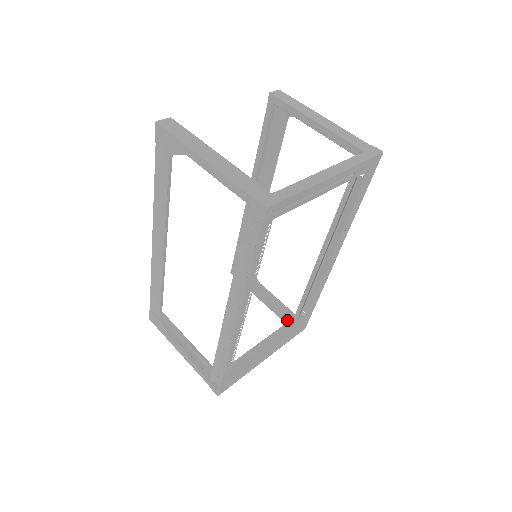
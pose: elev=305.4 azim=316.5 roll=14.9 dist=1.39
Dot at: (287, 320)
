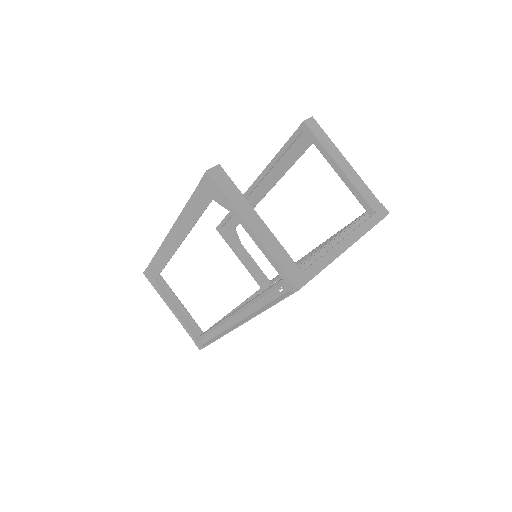
Dot at: (261, 284)
